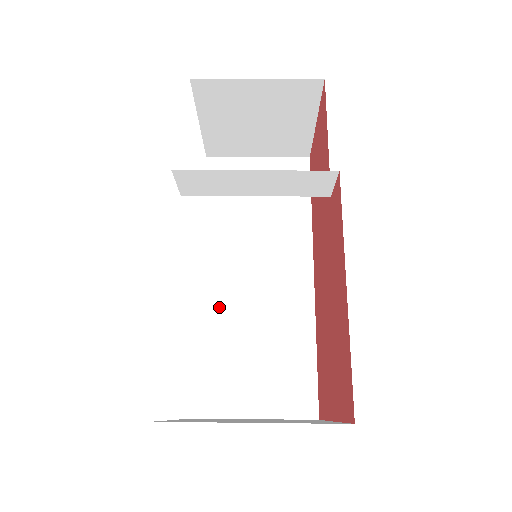
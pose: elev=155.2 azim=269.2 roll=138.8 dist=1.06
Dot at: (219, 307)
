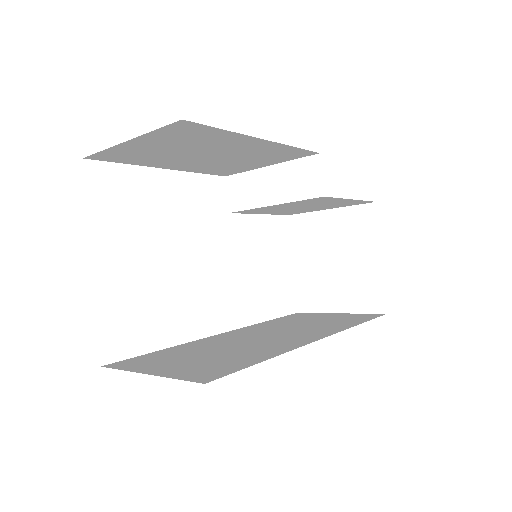
Dot at: (214, 341)
